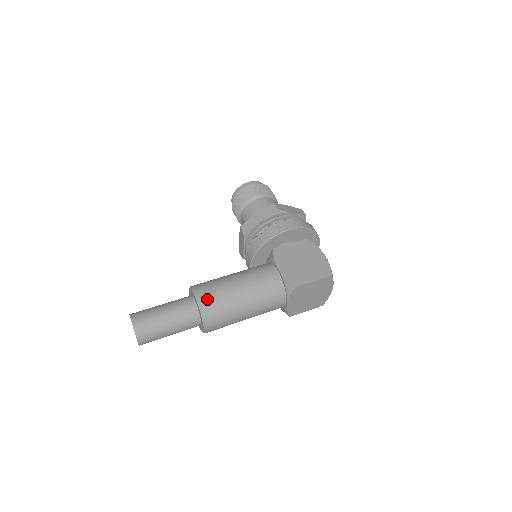
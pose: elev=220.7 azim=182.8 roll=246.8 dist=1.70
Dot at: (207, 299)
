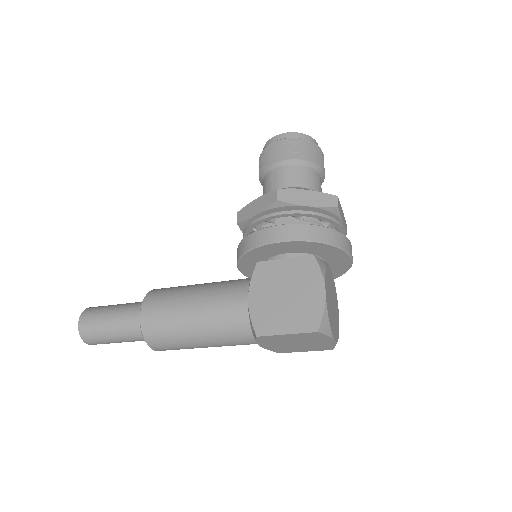
Dot at: (150, 319)
